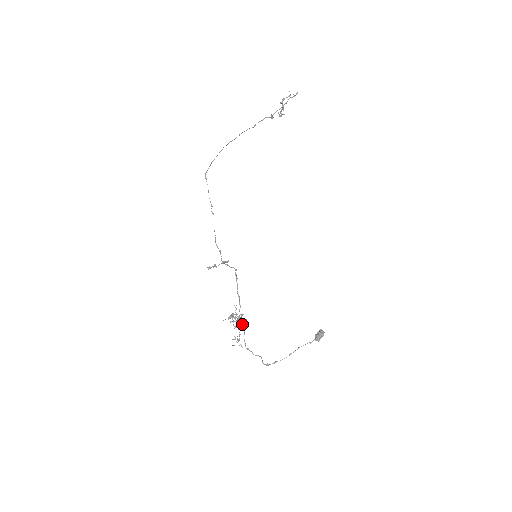
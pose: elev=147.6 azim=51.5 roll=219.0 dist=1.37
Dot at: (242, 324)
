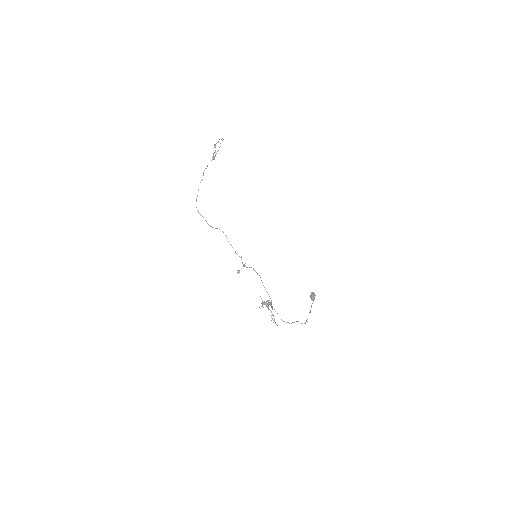
Dot at: occluded
